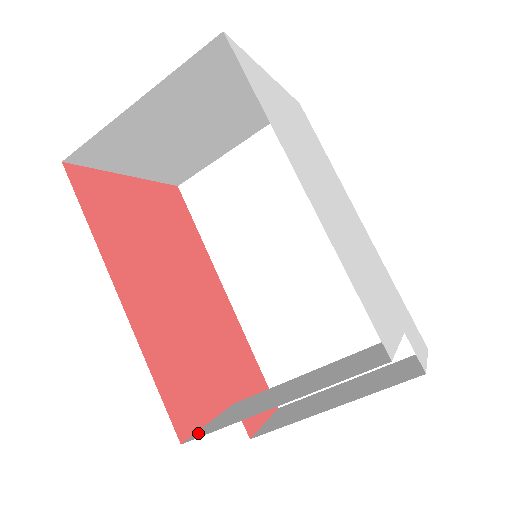
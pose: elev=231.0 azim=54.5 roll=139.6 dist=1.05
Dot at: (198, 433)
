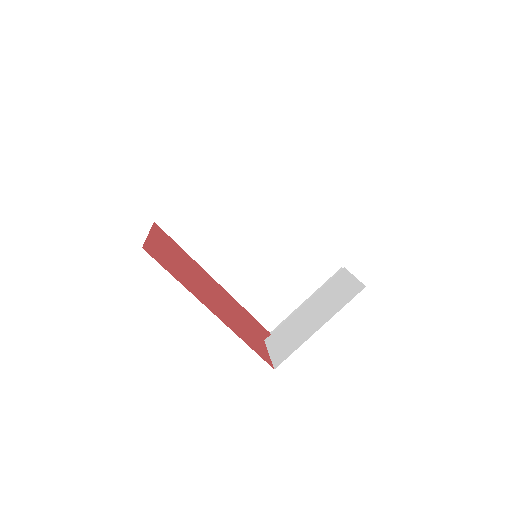
Dot at: (276, 361)
